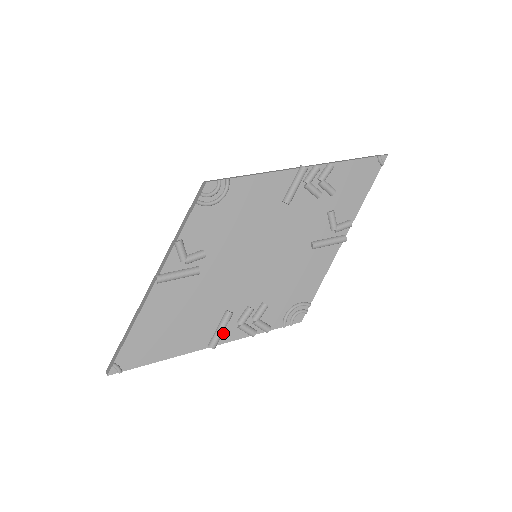
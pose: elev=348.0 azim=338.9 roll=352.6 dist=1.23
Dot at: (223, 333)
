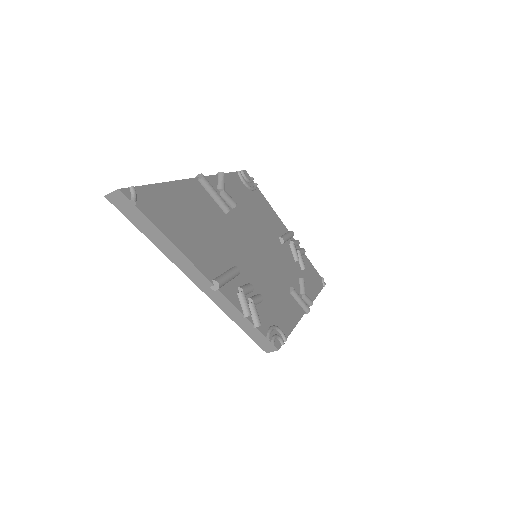
Dot at: (226, 284)
